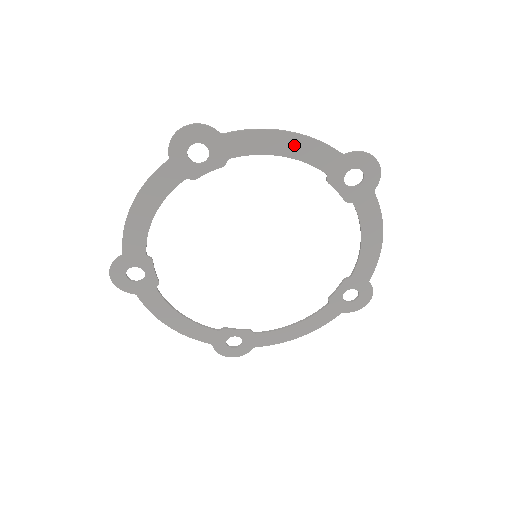
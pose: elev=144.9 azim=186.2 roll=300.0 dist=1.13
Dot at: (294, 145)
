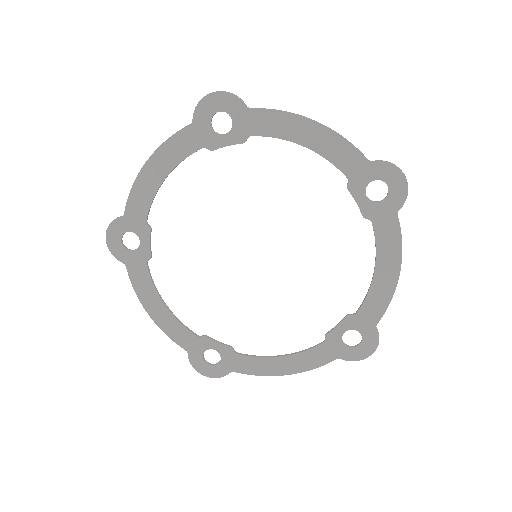
Dot at: (319, 137)
